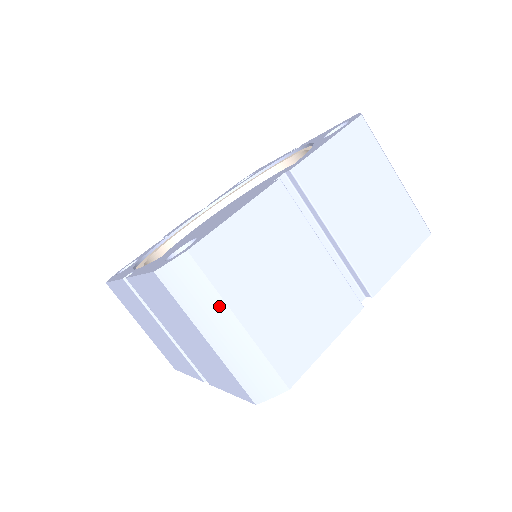
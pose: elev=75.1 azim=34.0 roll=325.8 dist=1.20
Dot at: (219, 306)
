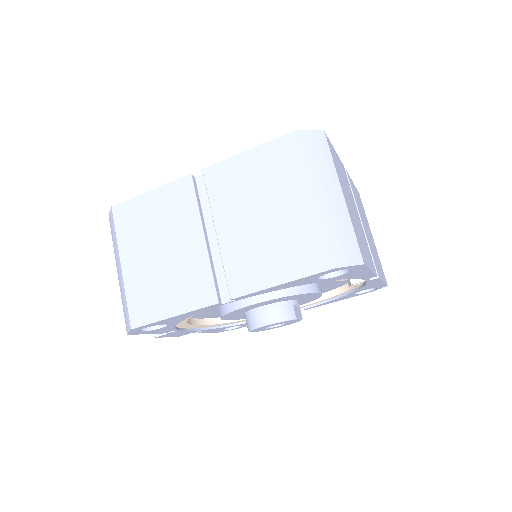
Dot at: (333, 175)
